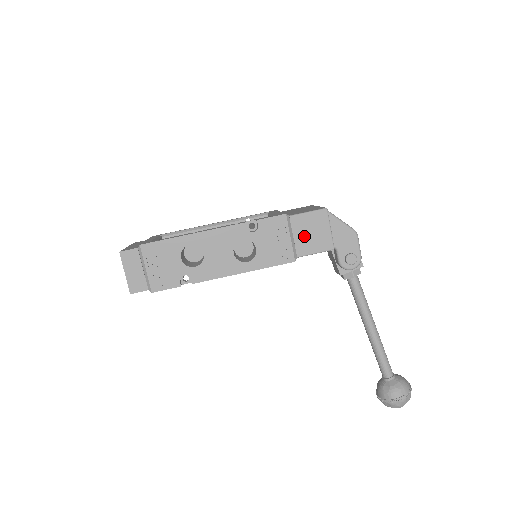
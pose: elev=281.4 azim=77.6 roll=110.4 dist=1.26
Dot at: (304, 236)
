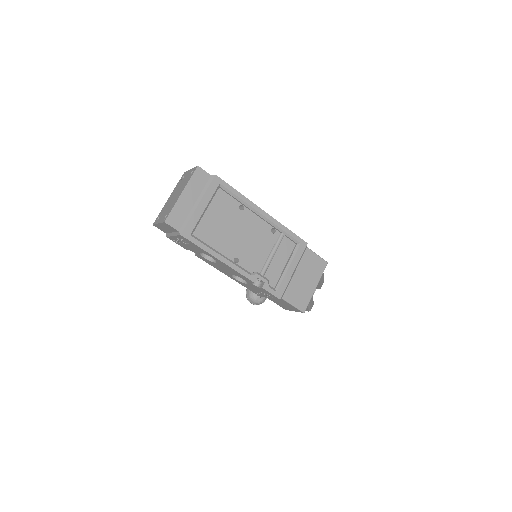
Dot at: (278, 301)
